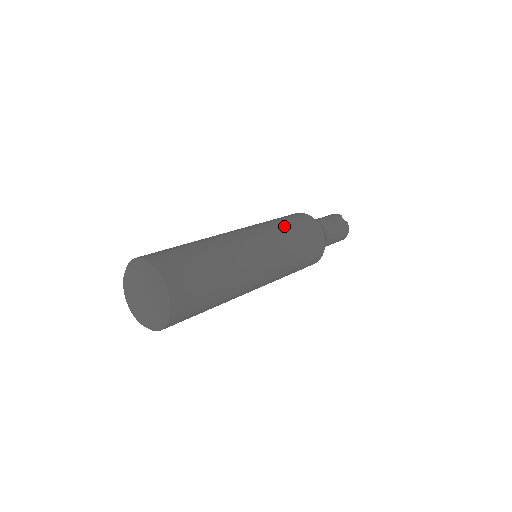
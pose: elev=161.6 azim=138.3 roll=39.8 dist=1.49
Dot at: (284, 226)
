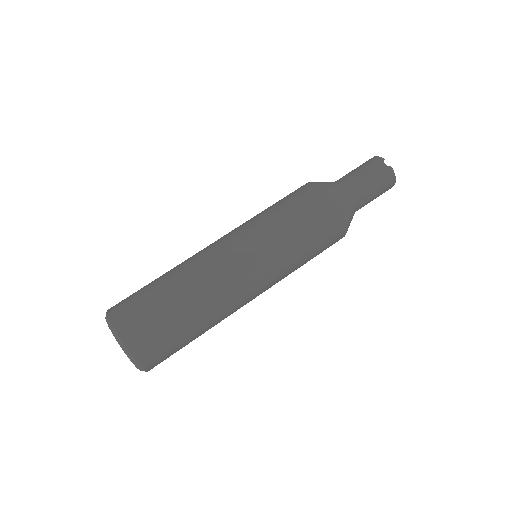
Dot at: (278, 219)
